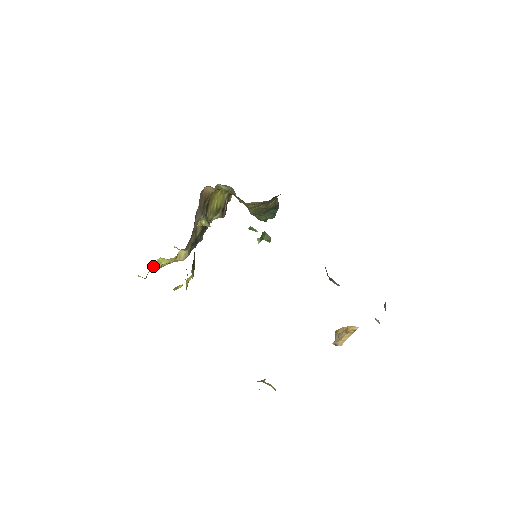
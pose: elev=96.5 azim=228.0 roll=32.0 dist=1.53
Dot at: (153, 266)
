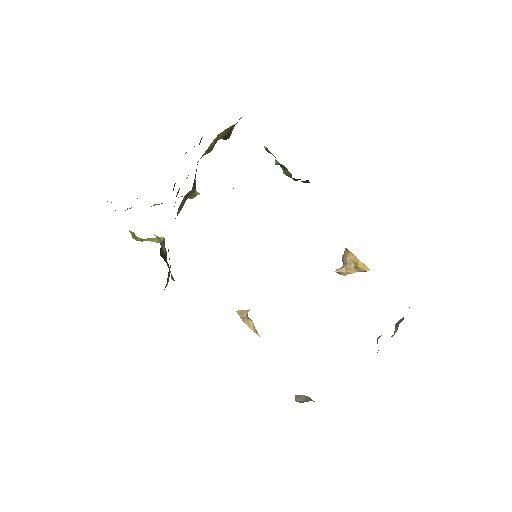
Dot at: occluded
